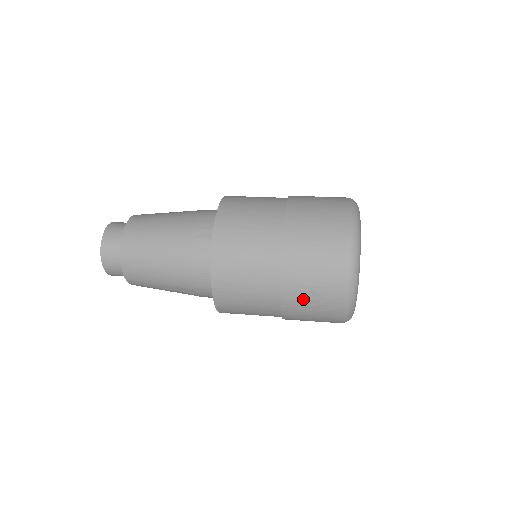
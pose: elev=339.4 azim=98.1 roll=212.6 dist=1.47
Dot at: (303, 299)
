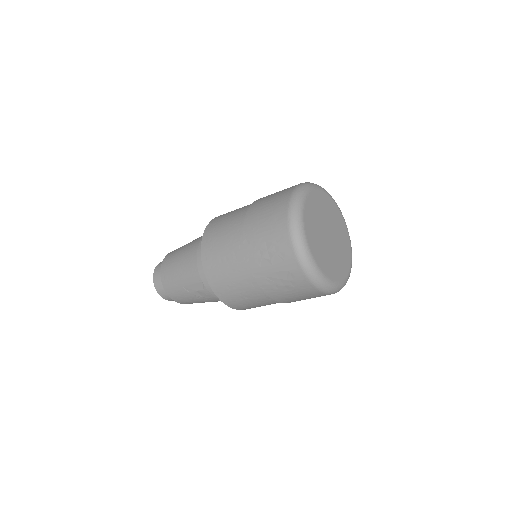
Dot at: (261, 252)
